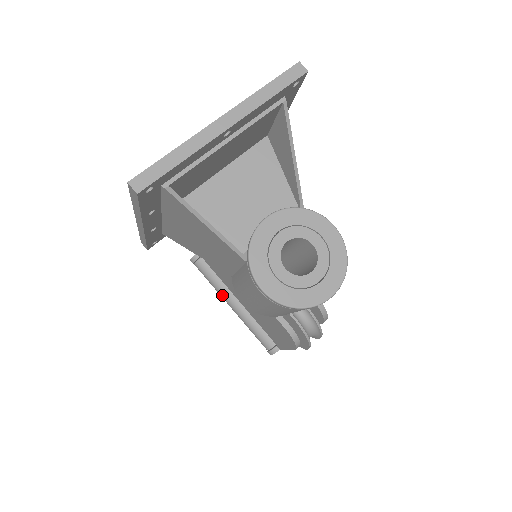
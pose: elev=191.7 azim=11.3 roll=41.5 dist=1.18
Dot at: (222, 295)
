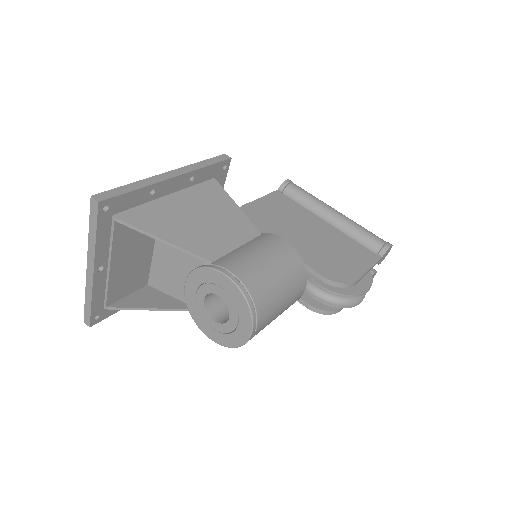
Dot at: occluded
